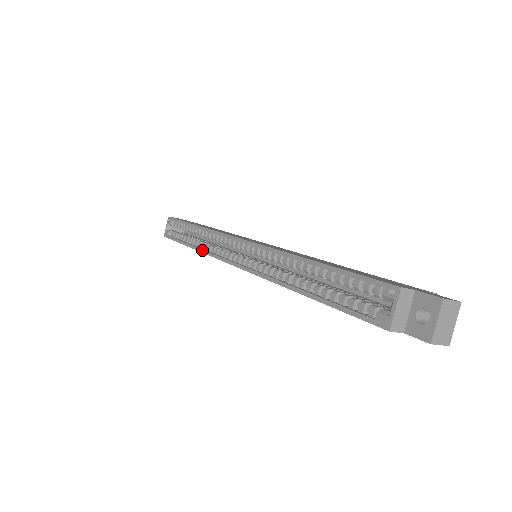
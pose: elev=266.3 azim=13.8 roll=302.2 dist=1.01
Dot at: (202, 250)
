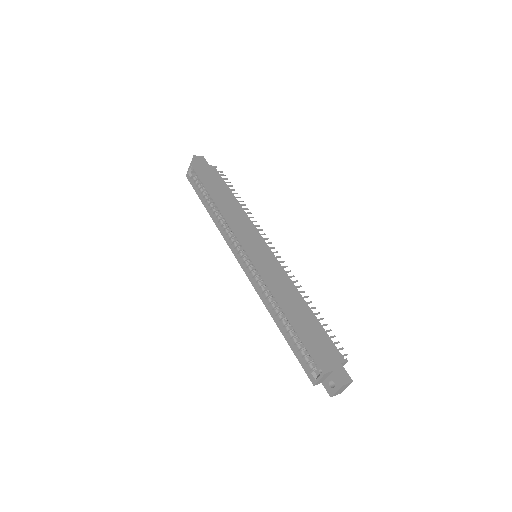
Dot at: (218, 227)
